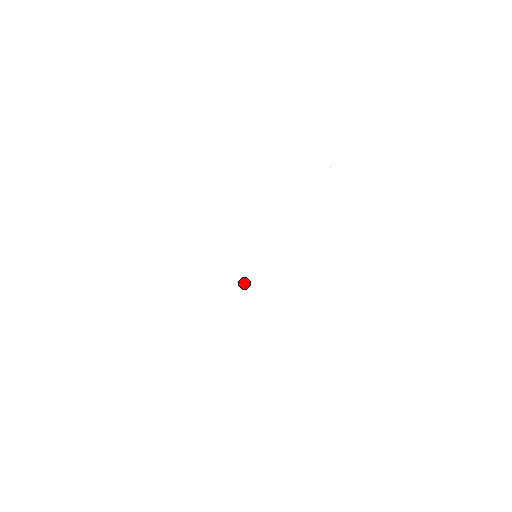
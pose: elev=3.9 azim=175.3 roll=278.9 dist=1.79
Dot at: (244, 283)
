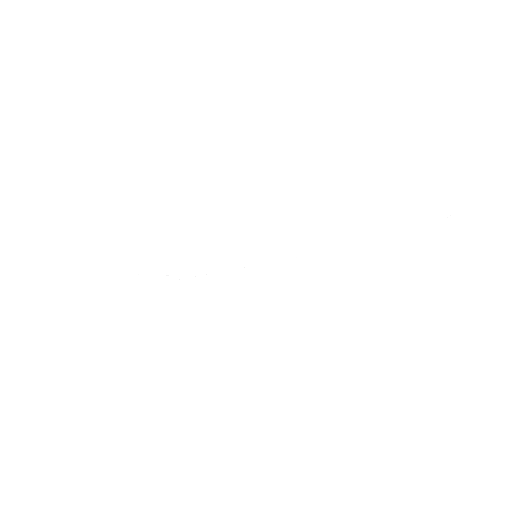
Dot at: (214, 276)
